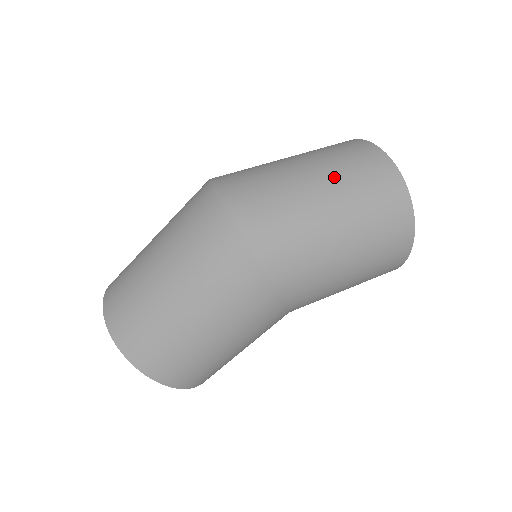
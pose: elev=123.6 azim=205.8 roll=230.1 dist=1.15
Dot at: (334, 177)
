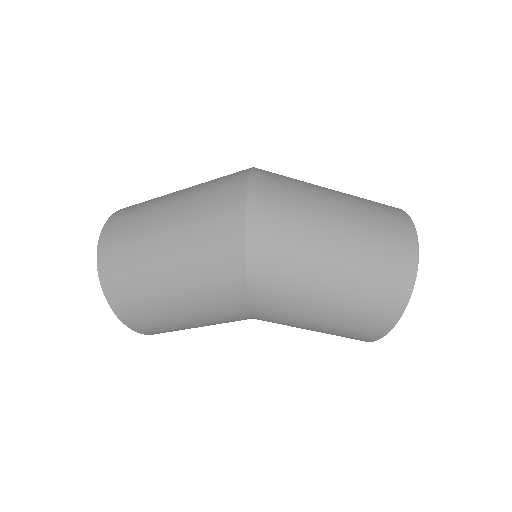
Dot at: (357, 226)
